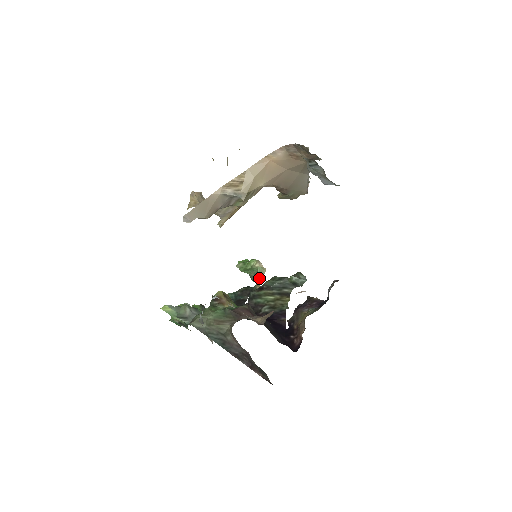
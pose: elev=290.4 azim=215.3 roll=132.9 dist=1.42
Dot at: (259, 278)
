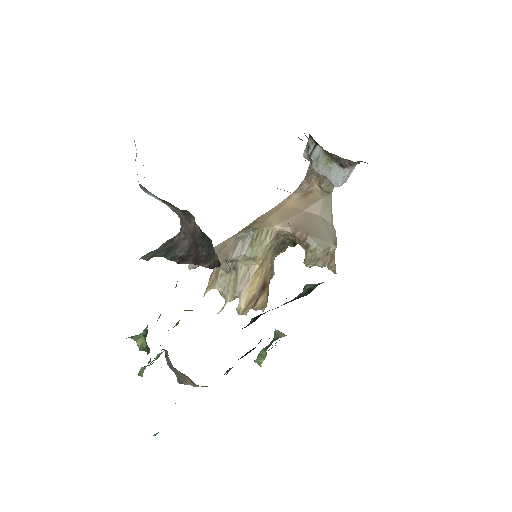
Dot at: (275, 339)
